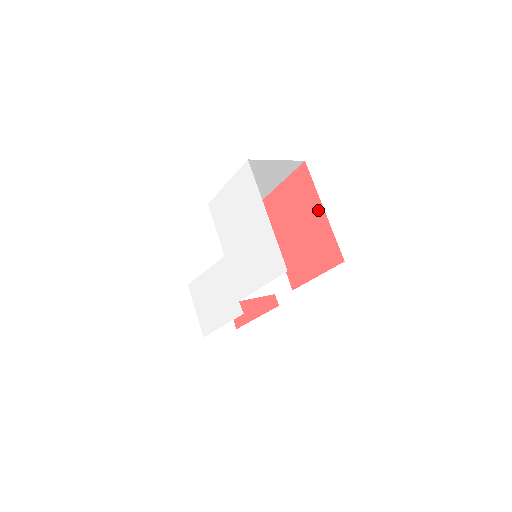
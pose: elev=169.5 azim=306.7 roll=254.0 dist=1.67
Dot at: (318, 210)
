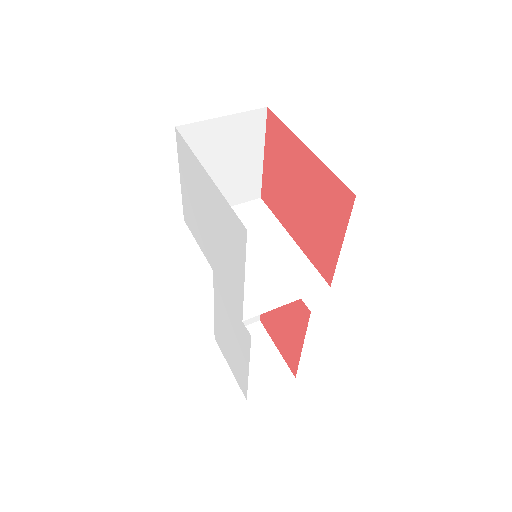
Dot at: (302, 153)
